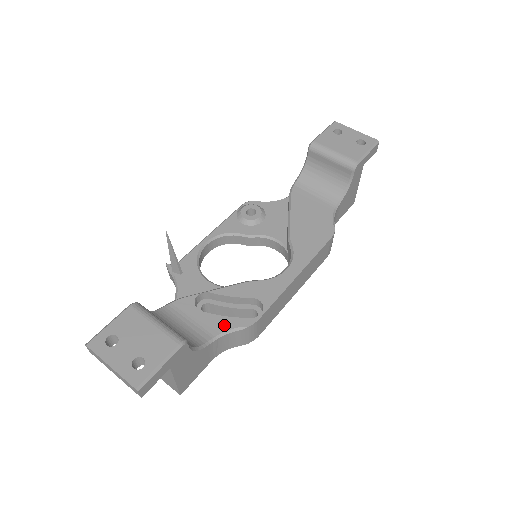
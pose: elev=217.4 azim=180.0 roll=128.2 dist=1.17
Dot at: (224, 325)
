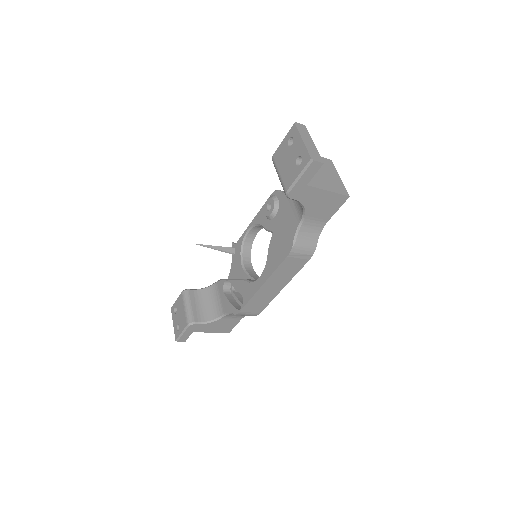
Dot at: (228, 308)
